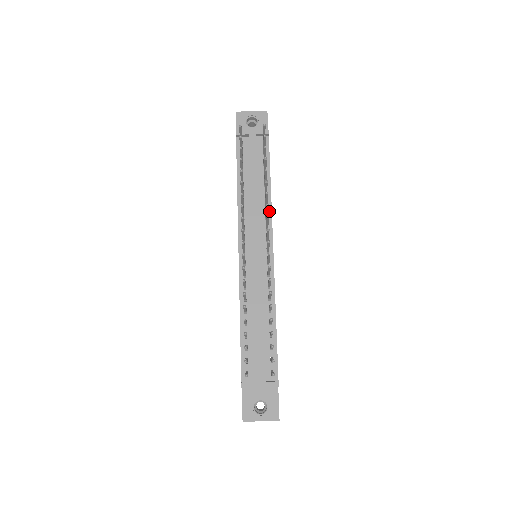
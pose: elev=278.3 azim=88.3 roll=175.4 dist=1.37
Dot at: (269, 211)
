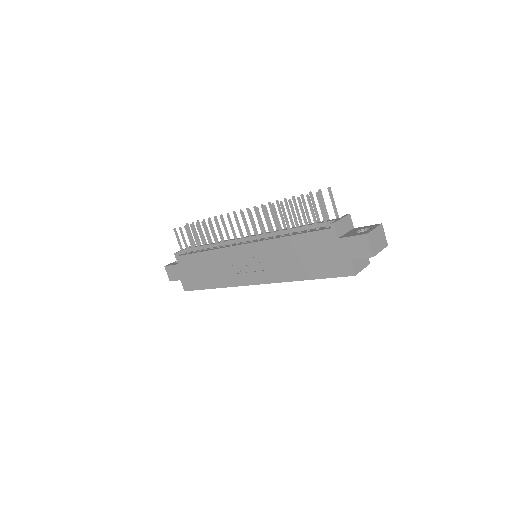
Dot at: occluded
